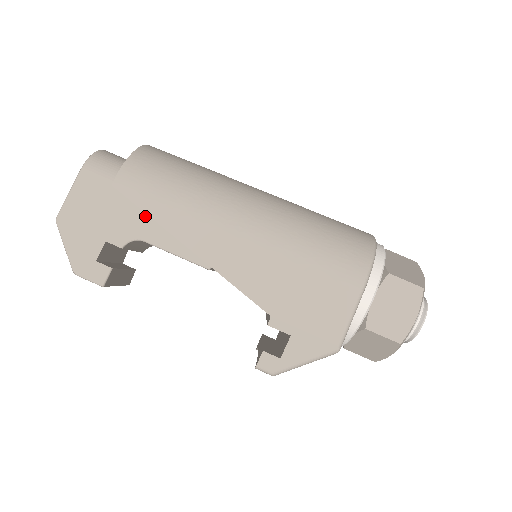
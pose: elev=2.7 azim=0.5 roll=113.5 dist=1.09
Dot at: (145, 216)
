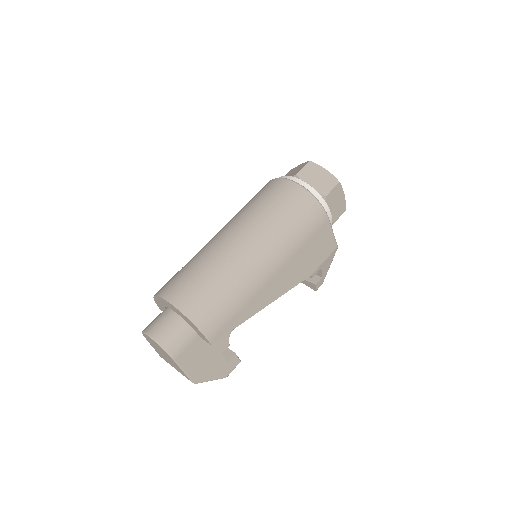
Dot at: occluded
